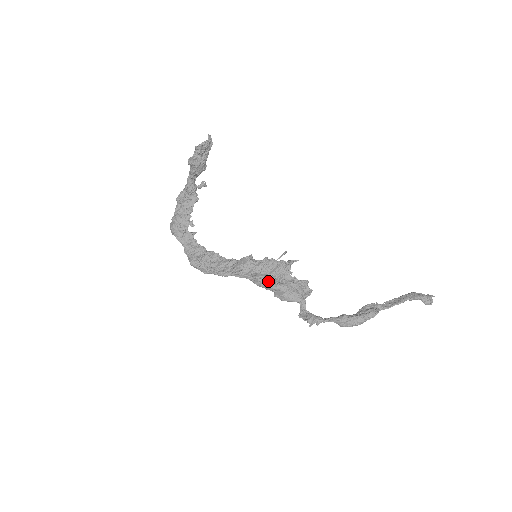
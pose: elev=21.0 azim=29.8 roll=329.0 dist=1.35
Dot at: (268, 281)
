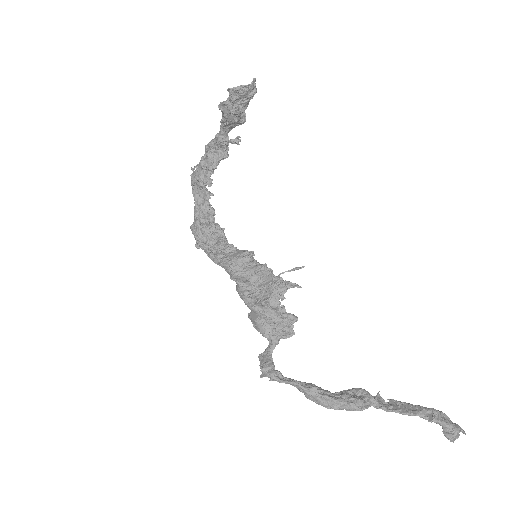
Dot at: (248, 294)
